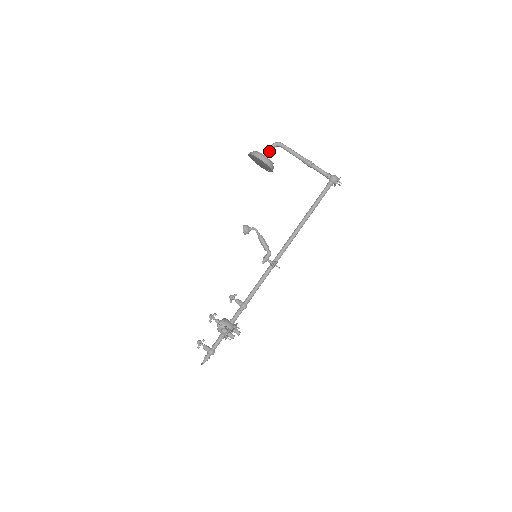
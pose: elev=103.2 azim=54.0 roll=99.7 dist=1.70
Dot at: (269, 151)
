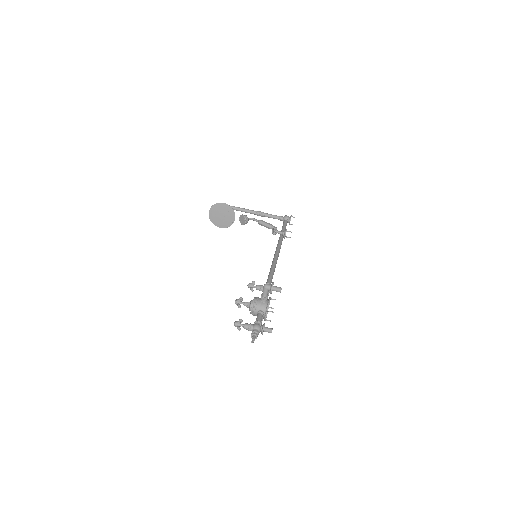
Dot at: occluded
